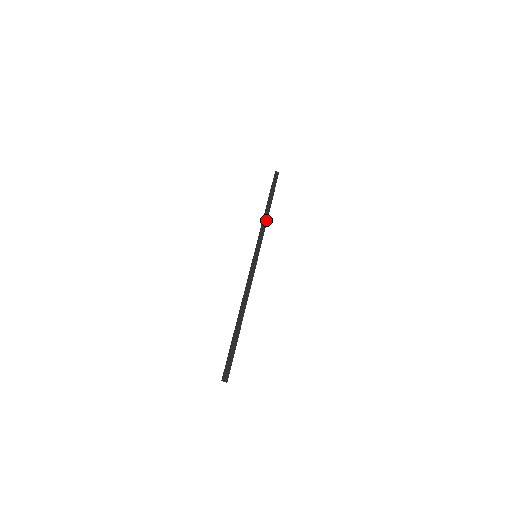
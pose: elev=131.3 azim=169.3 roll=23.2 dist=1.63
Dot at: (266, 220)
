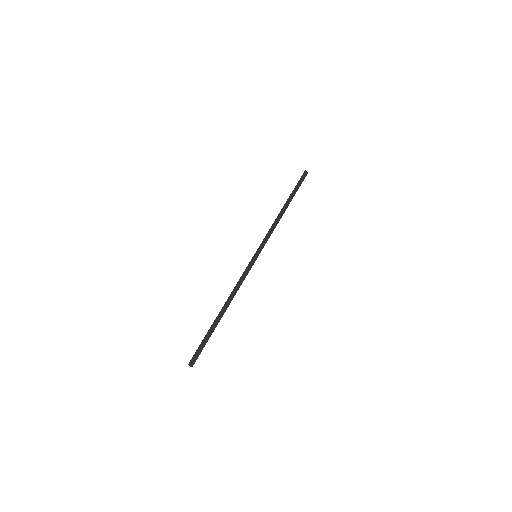
Dot at: (278, 221)
